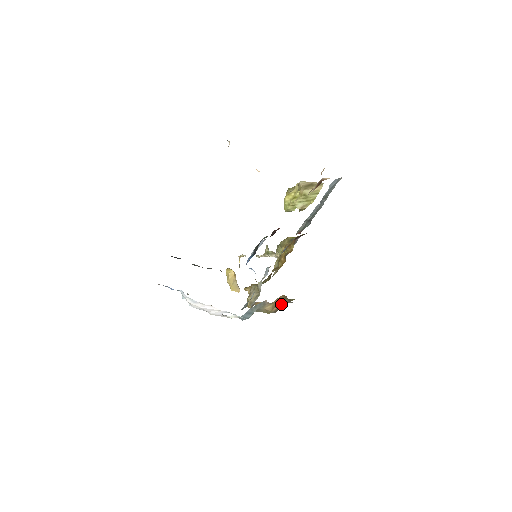
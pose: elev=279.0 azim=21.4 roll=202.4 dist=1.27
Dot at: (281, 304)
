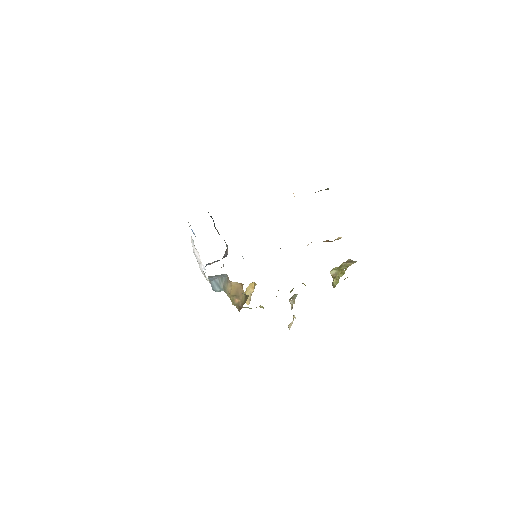
Dot at: (242, 299)
